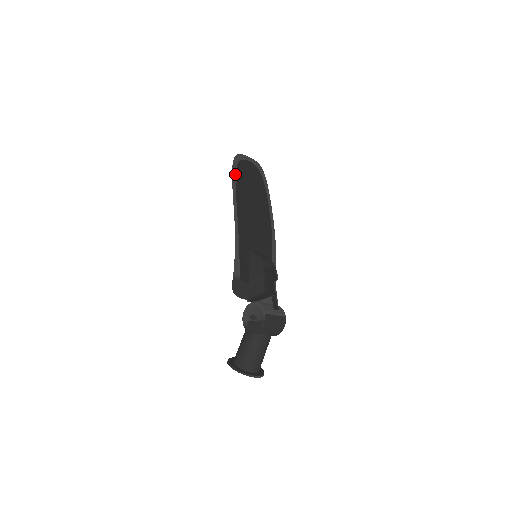
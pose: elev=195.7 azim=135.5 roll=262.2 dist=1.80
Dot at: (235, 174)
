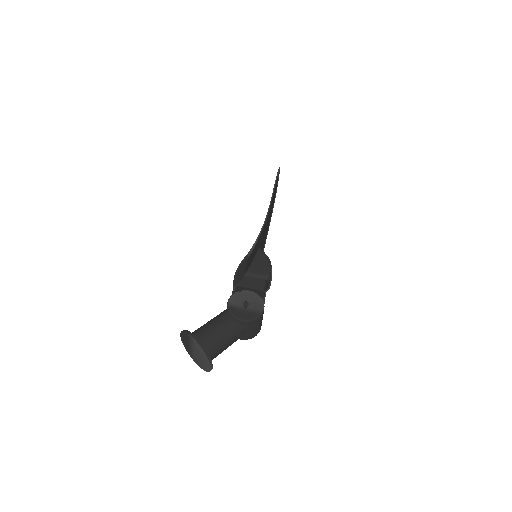
Dot at: (277, 179)
